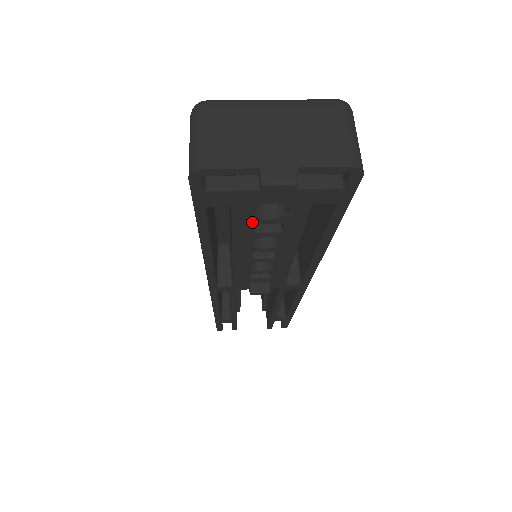
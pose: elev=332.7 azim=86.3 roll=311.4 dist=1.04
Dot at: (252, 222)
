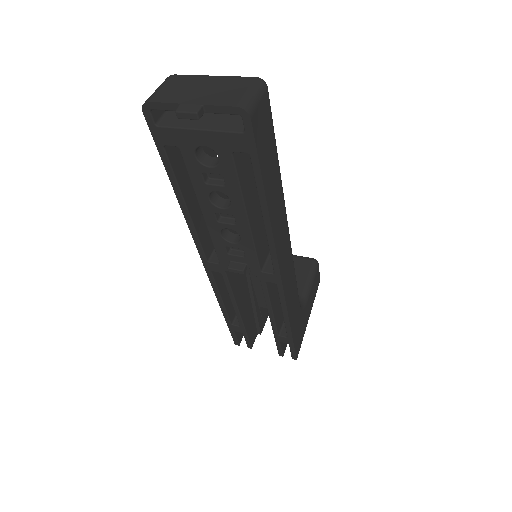
Dot at: (199, 169)
